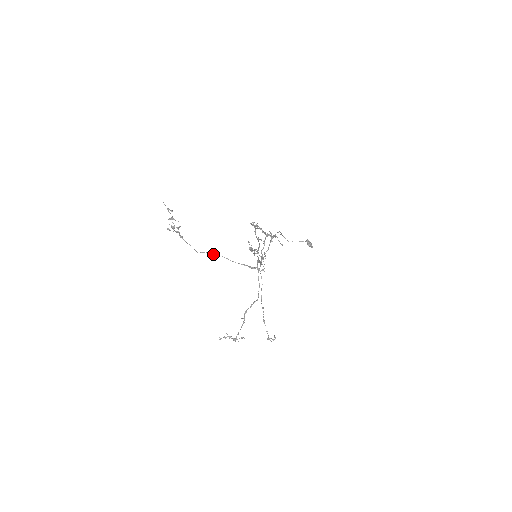
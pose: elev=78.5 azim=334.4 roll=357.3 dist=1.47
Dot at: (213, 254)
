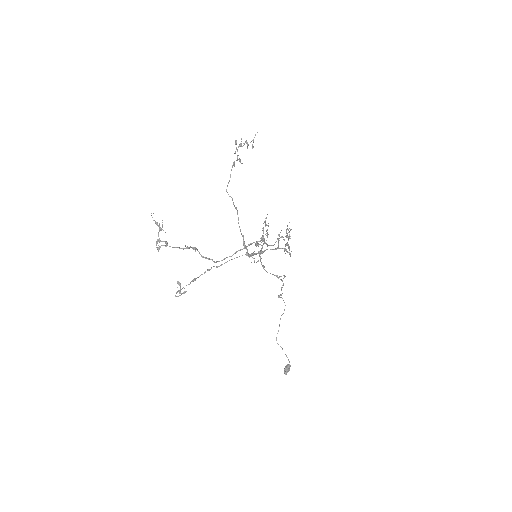
Dot at: occluded
